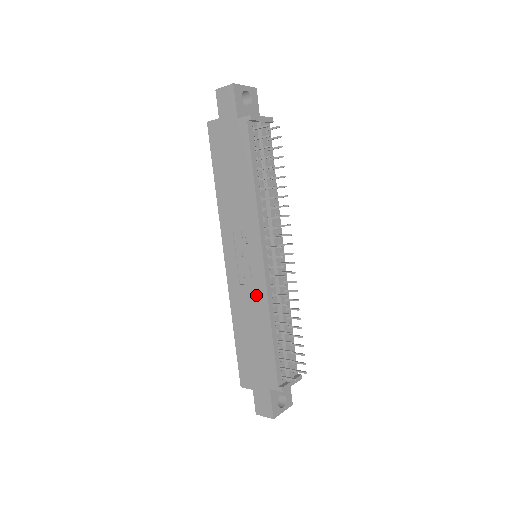
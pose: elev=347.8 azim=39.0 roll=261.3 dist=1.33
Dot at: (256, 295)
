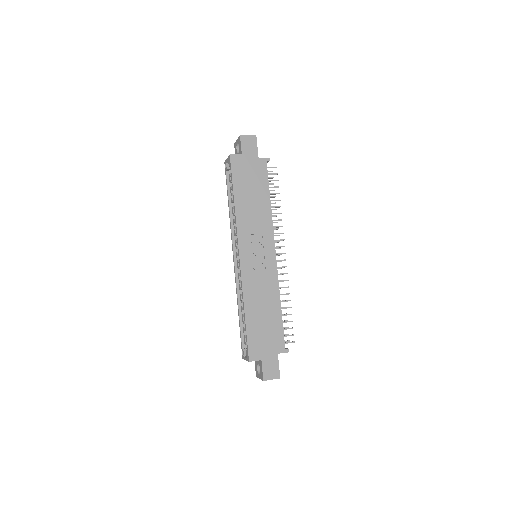
Dot at: (269, 281)
